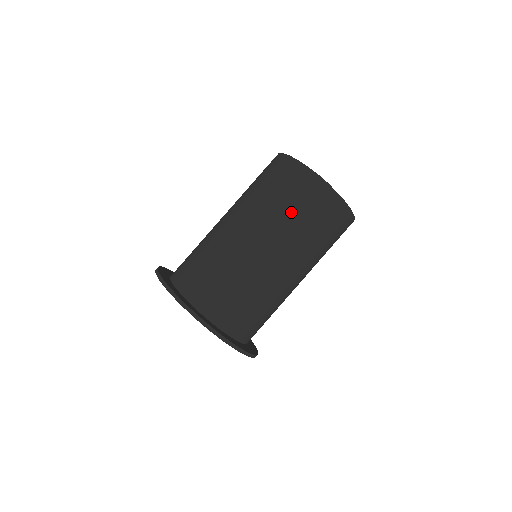
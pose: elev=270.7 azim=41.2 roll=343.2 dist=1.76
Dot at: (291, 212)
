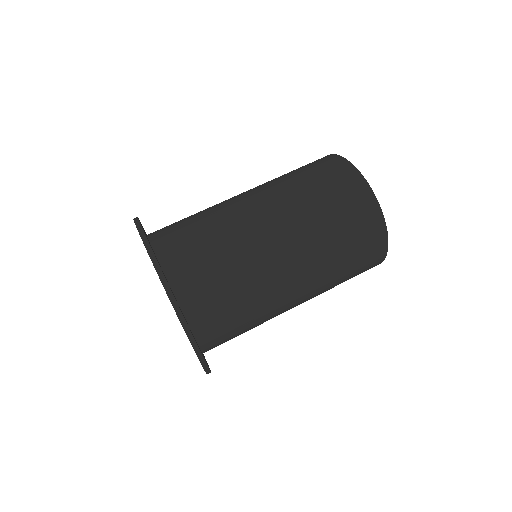
Dot at: (313, 194)
